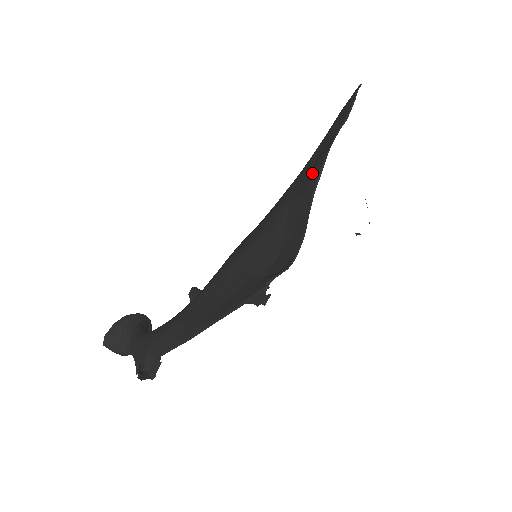
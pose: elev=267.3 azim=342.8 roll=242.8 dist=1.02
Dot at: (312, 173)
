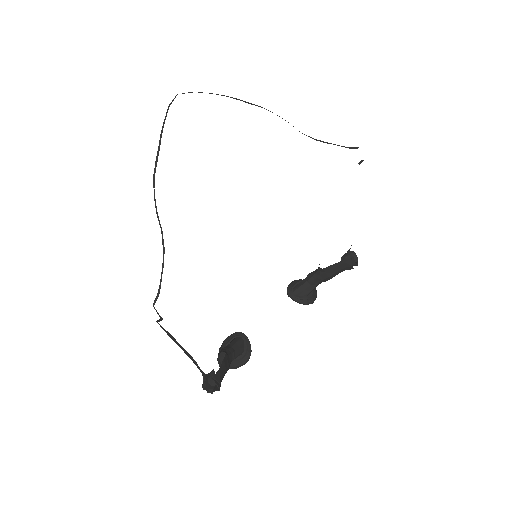
Dot at: occluded
